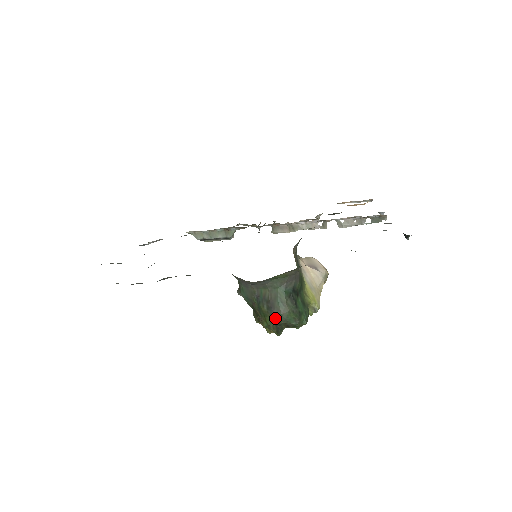
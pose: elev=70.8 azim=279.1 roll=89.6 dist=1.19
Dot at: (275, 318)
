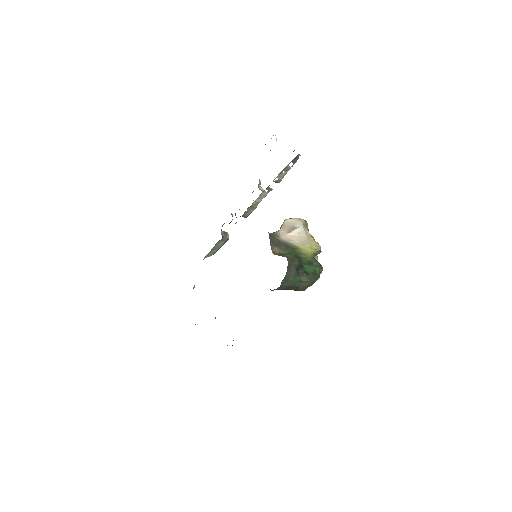
Dot at: (304, 289)
